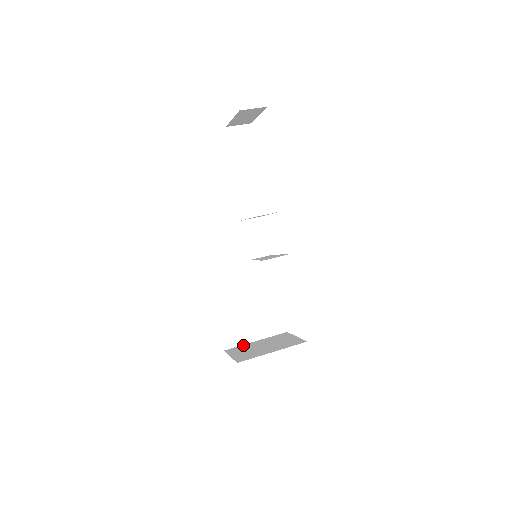
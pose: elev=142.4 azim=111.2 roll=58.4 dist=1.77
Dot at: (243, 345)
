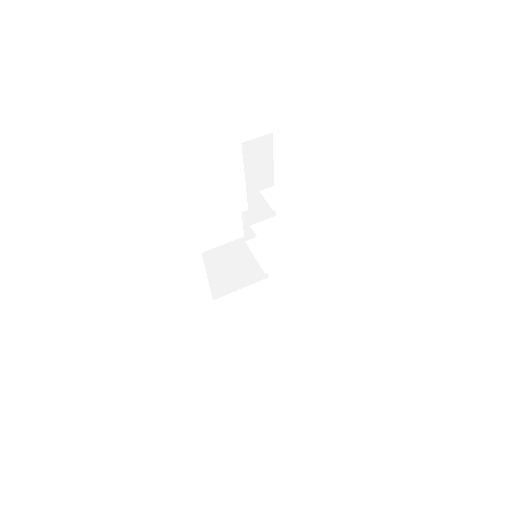
Dot at: (230, 295)
